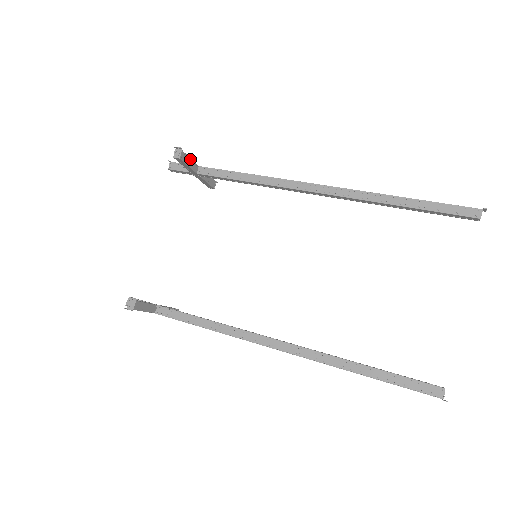
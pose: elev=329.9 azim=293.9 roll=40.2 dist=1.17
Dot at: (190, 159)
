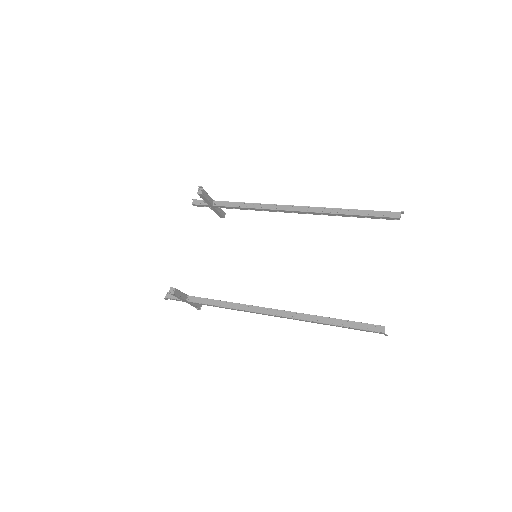
Dot at: (208, 195)
